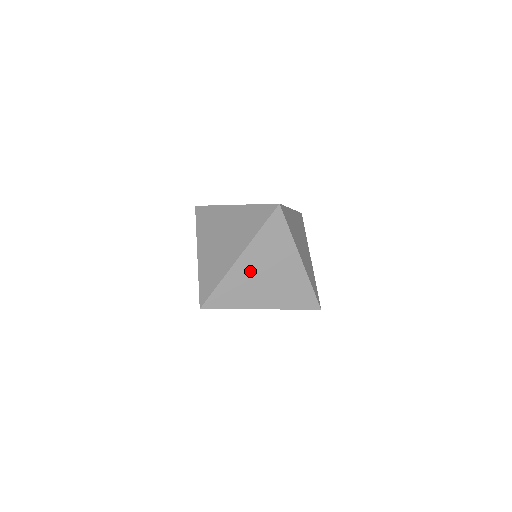
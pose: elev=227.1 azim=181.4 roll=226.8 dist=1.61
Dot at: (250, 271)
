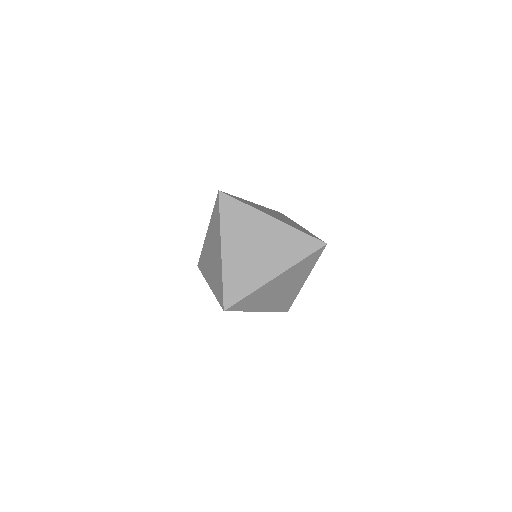
Dot at: (239, 253)
